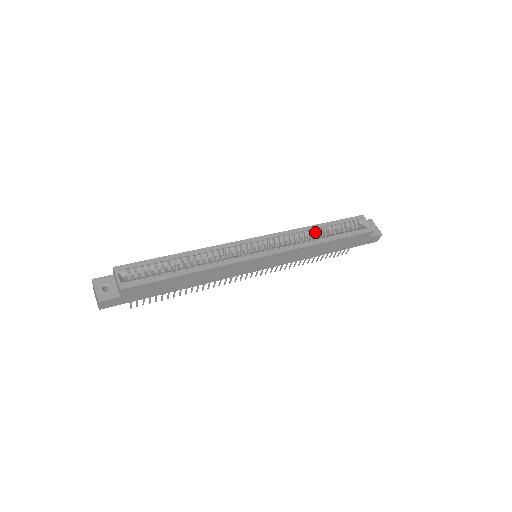
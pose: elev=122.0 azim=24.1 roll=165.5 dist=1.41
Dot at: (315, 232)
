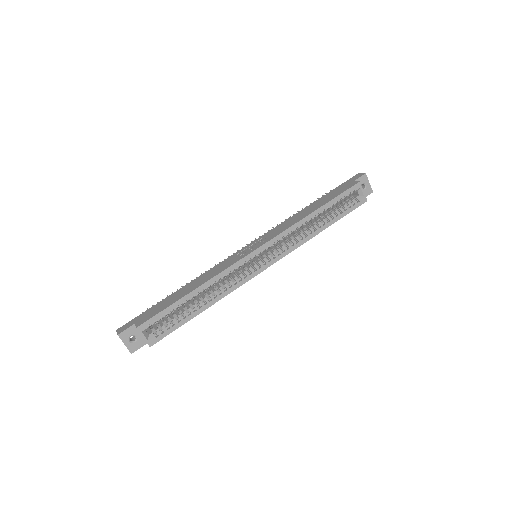
Dot at: (312, 220)
